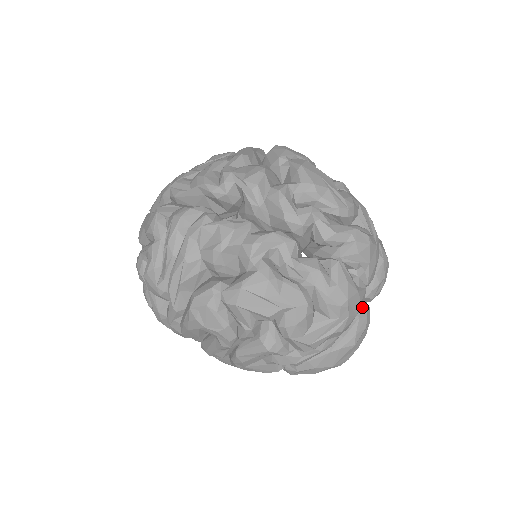
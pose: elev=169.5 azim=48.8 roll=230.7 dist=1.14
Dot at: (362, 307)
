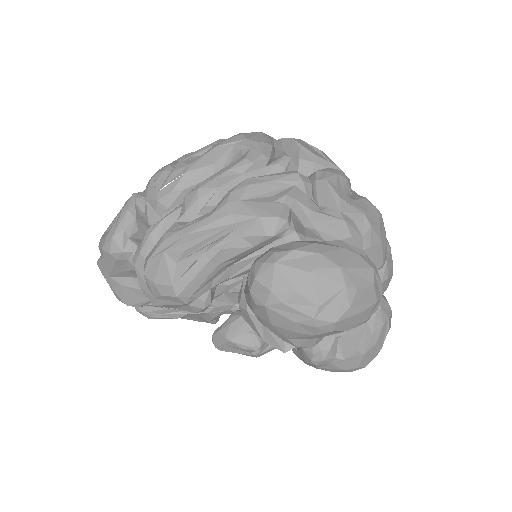
Dot at: occluded
